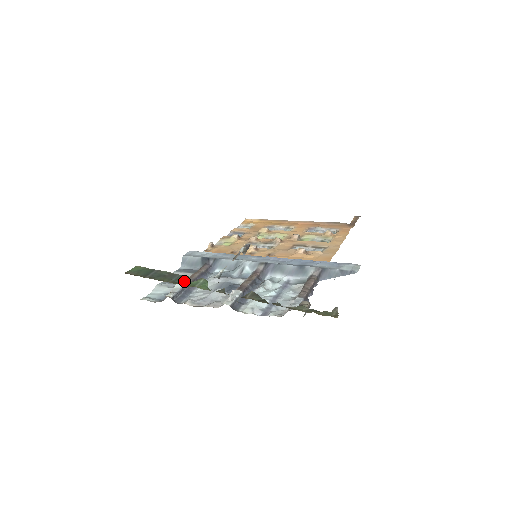
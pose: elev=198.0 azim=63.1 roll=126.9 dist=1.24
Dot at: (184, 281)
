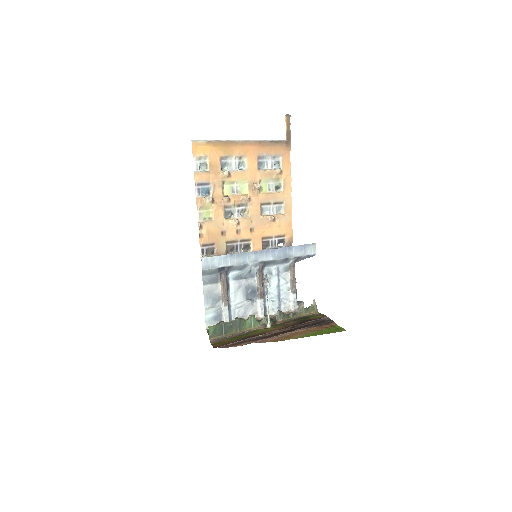
Dot at: (244, 325)
